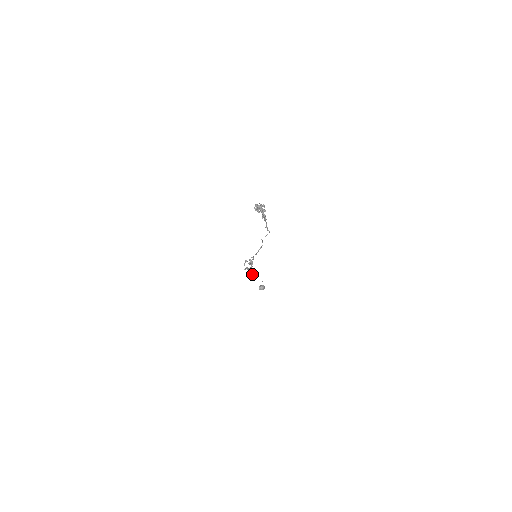
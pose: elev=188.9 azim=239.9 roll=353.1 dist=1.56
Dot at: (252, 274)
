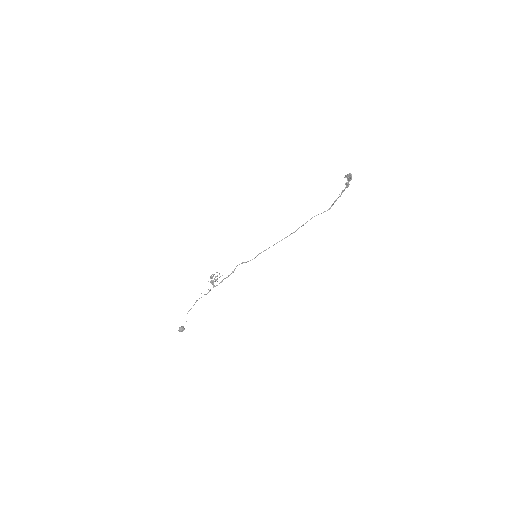
Dot at: (196, 301)
